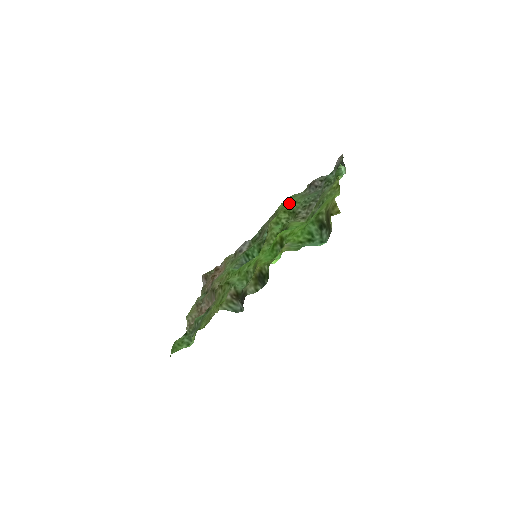
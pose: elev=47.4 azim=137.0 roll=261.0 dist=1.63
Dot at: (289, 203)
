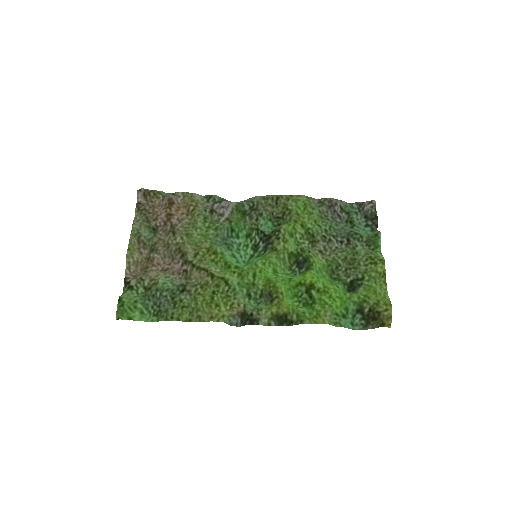
Dot at: (307, 214)
